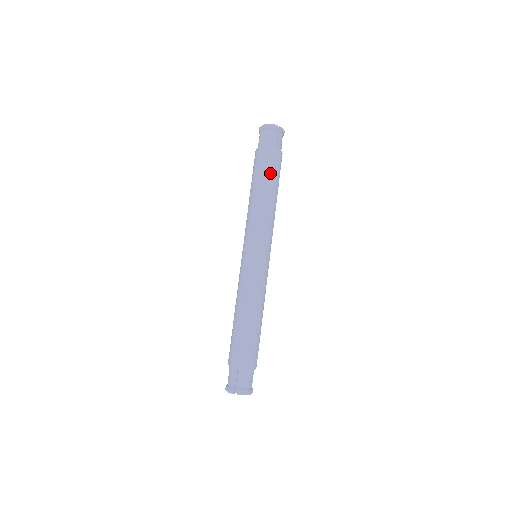
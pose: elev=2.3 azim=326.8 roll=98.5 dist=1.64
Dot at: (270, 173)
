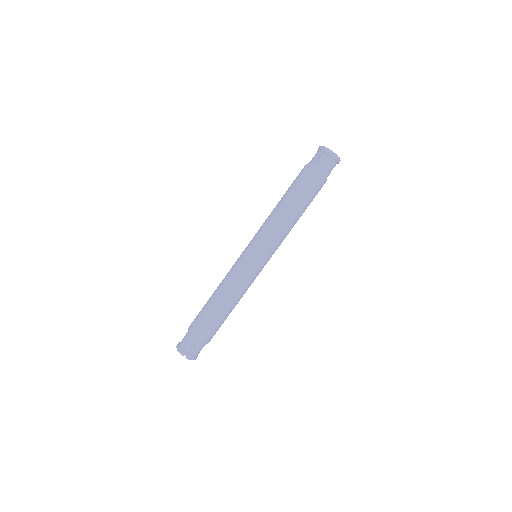
Dot at: (308, 197)
